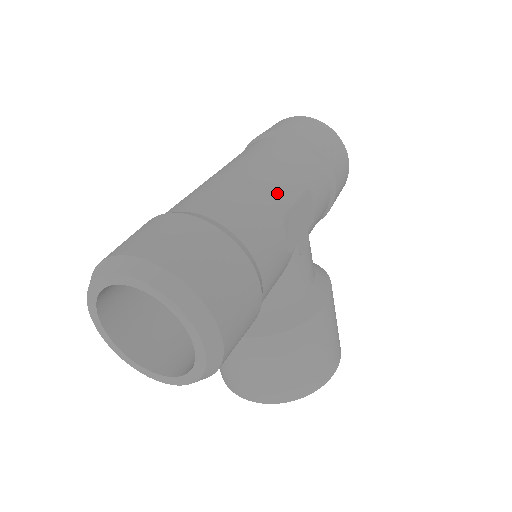
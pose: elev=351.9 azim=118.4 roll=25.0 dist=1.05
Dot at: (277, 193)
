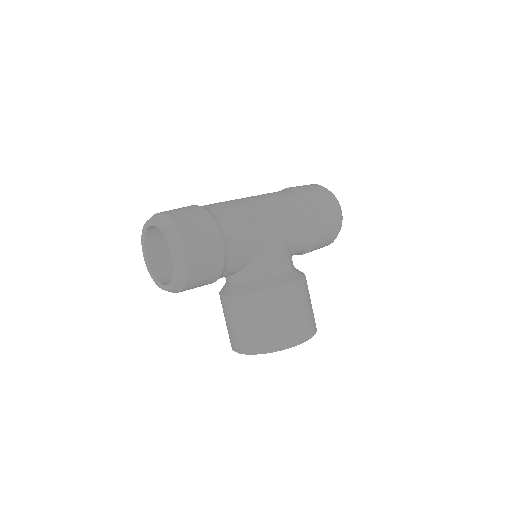
Dot at: (257, 208)
